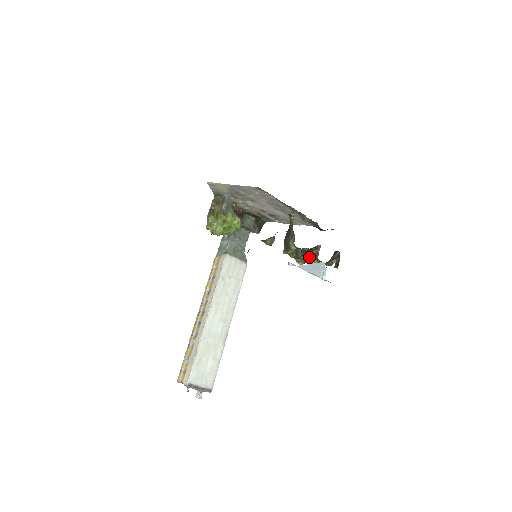
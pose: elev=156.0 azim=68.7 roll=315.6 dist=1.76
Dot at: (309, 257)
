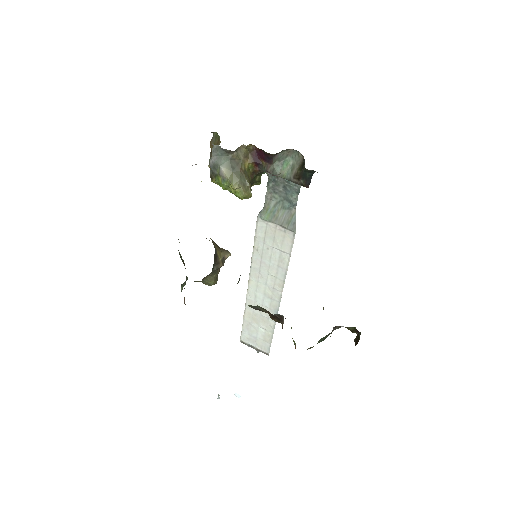
Dot at: (278, 319)
